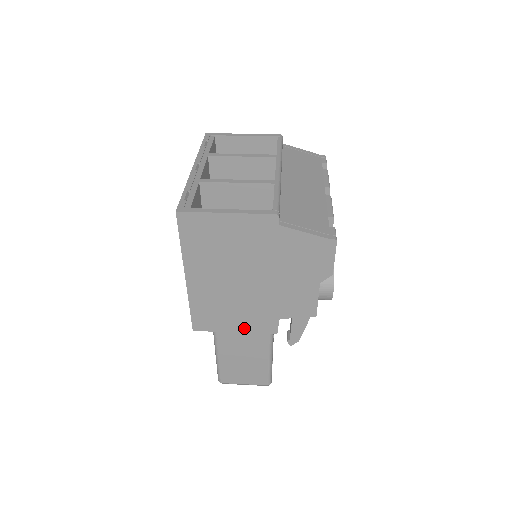
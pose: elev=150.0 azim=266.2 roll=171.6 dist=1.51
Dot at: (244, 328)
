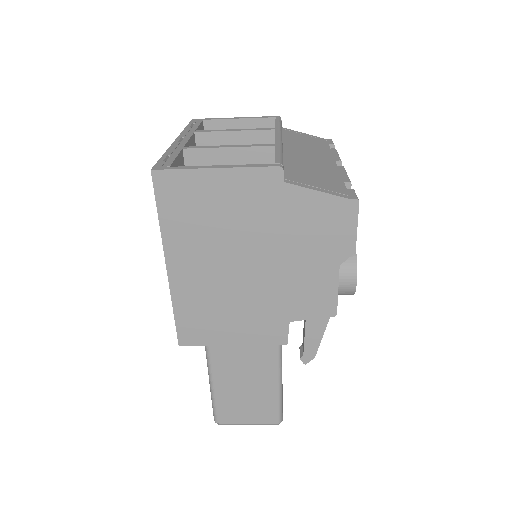
Dot at: (244, 338)
